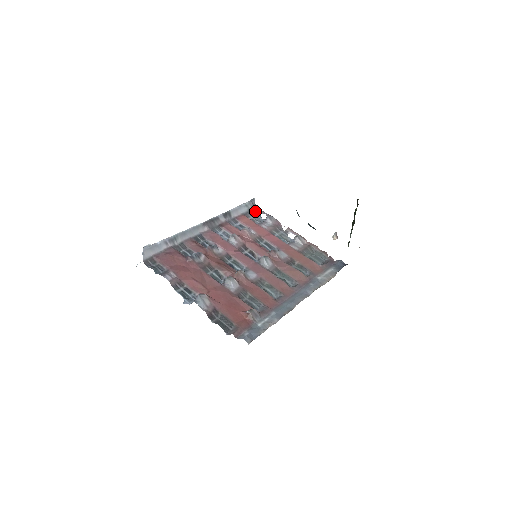
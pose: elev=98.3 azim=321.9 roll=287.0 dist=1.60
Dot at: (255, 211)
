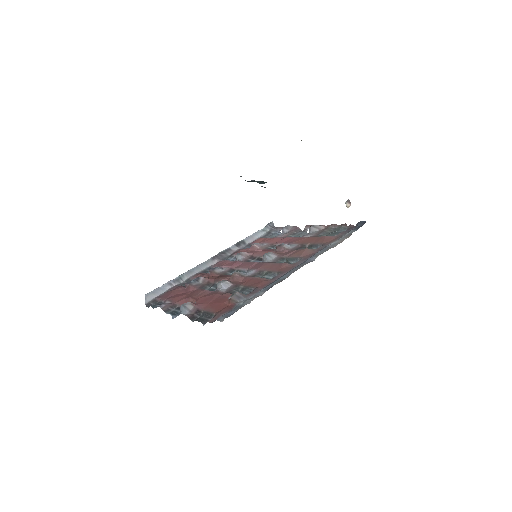
Dot at: (274, 231)
